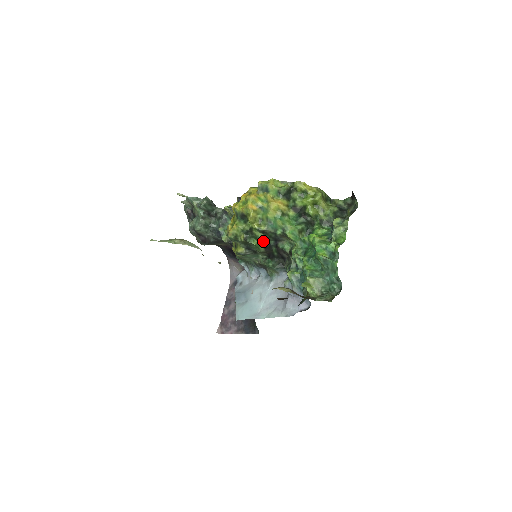
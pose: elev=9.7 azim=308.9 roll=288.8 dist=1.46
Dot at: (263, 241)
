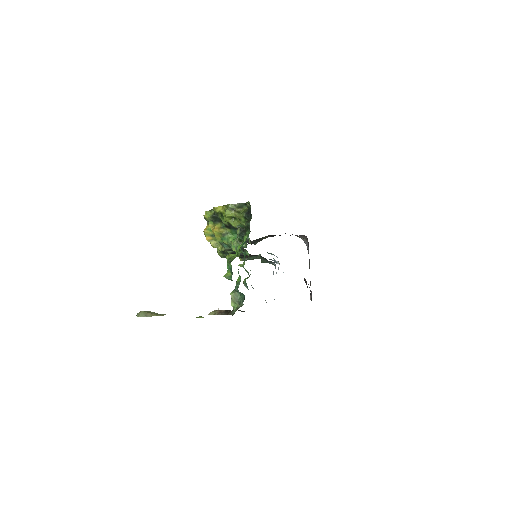
Dot at: occluded
